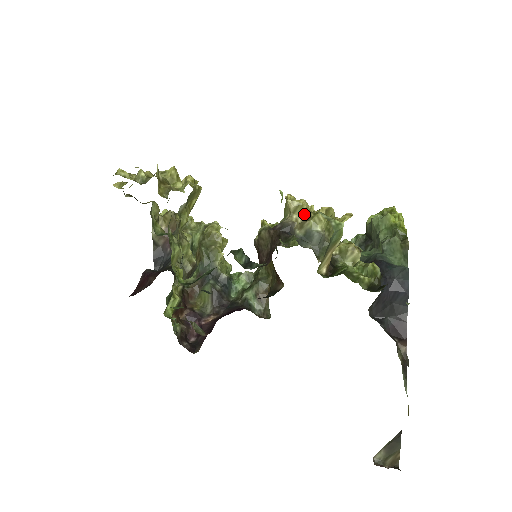
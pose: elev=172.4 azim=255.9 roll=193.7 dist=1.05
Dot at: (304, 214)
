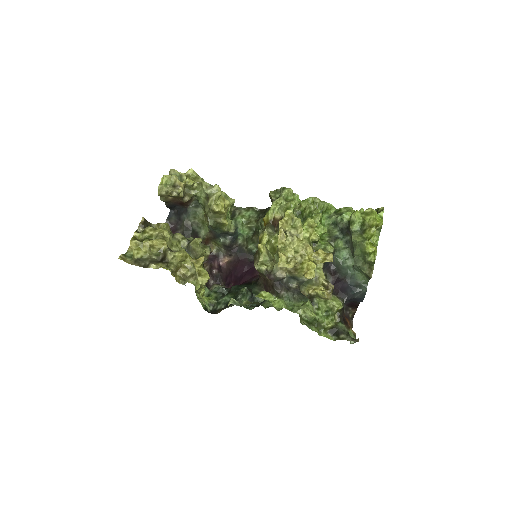
Dot at: occluded
